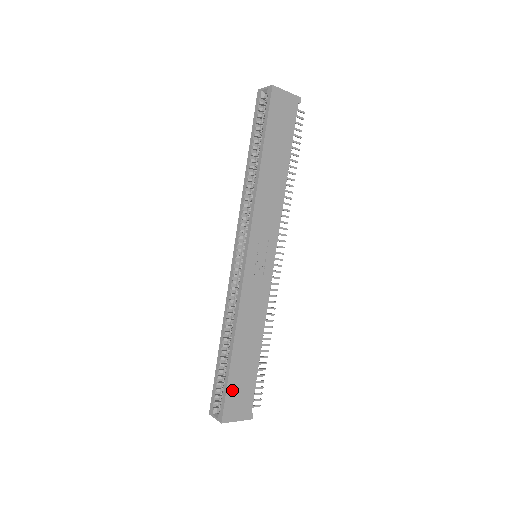
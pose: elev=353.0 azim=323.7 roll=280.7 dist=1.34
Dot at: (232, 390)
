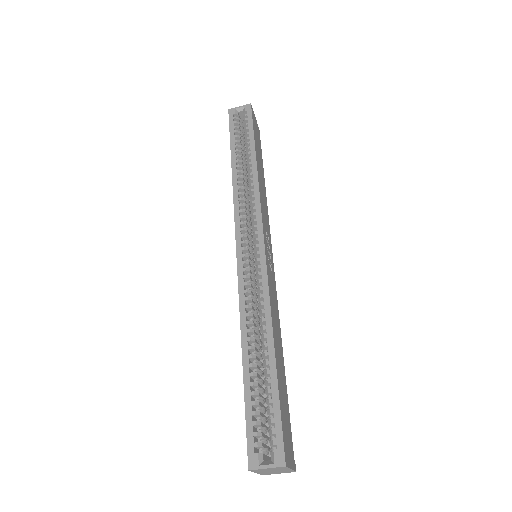
Dot at: (282, 414)
